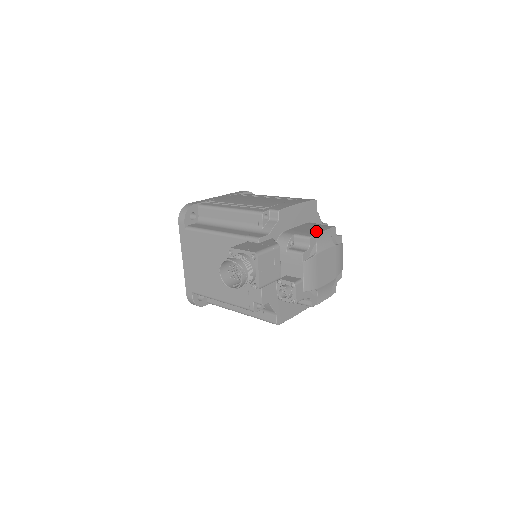
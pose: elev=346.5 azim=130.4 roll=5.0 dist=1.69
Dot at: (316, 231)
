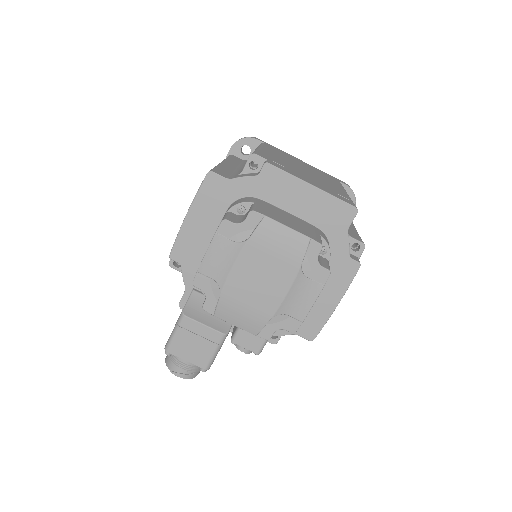
Dot at: occluded
